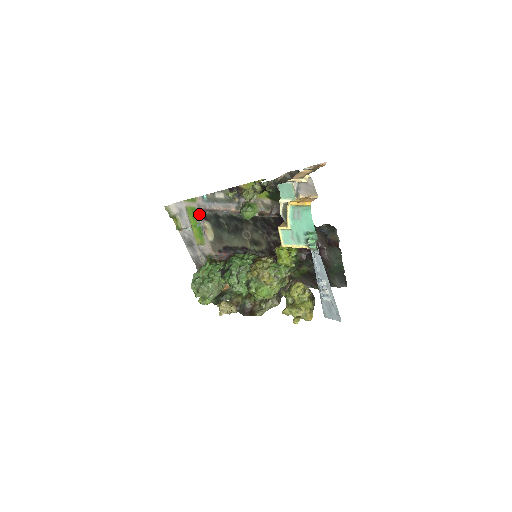
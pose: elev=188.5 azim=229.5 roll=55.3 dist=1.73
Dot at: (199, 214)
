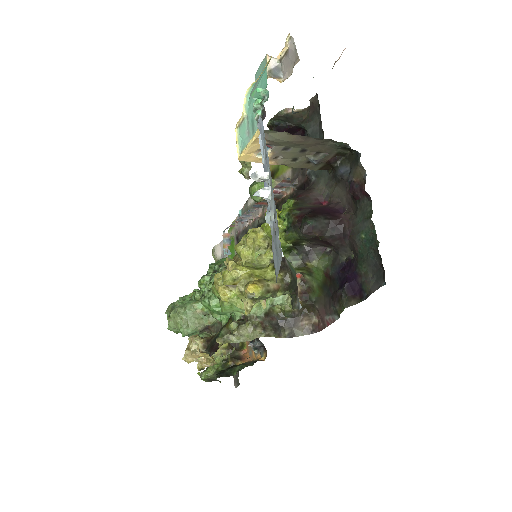
Dot at: occluded
